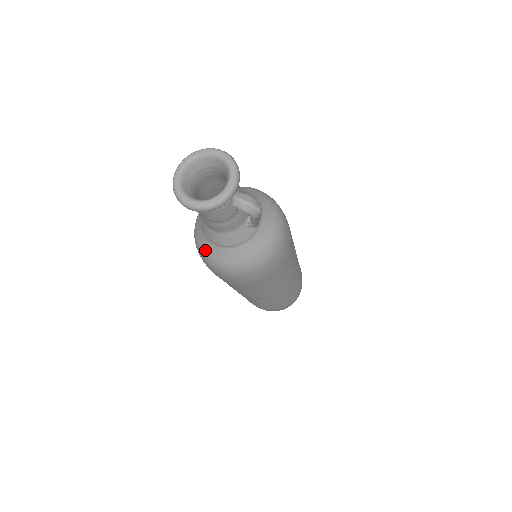
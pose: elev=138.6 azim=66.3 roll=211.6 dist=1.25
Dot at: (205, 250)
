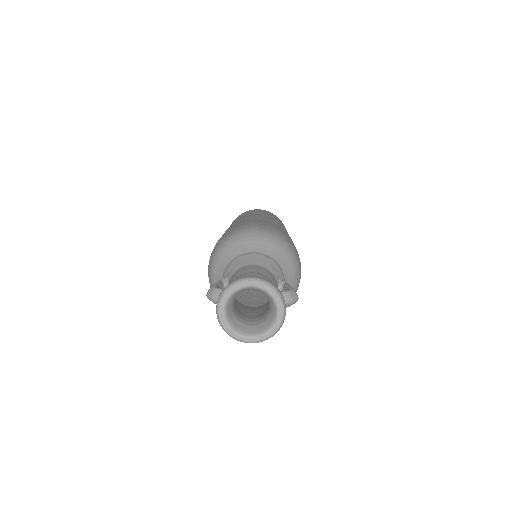
Dot at: occluded
